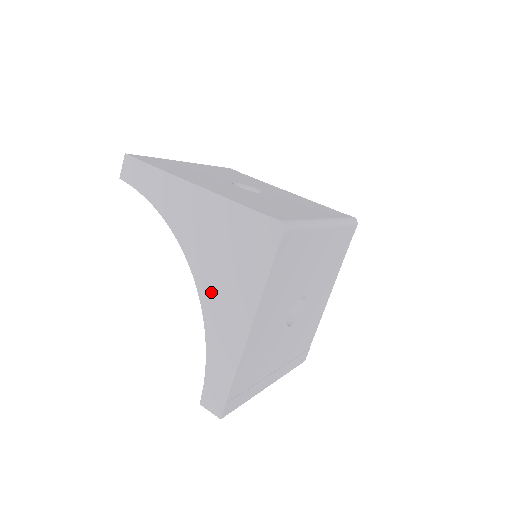
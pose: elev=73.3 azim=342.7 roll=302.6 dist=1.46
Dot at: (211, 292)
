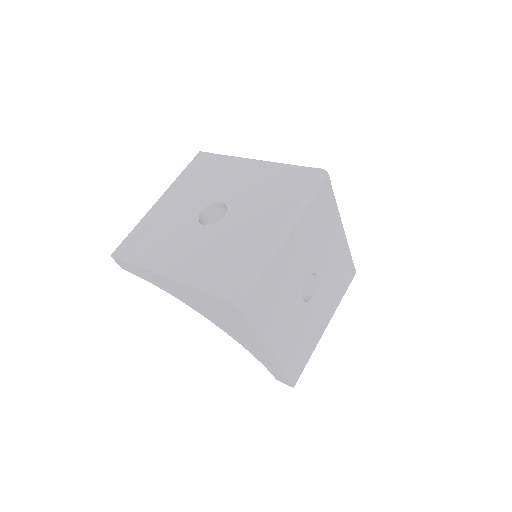
Dot at: (231, 332)
